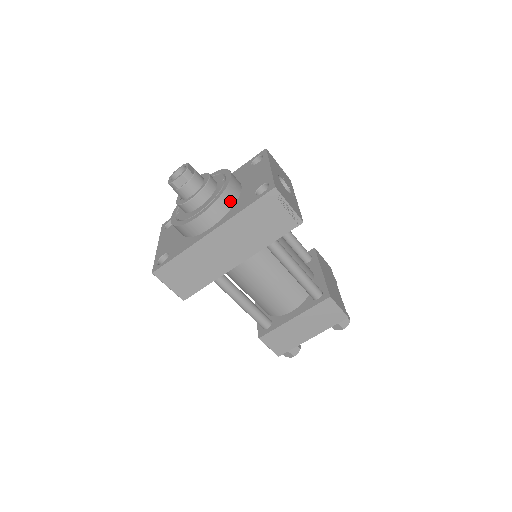
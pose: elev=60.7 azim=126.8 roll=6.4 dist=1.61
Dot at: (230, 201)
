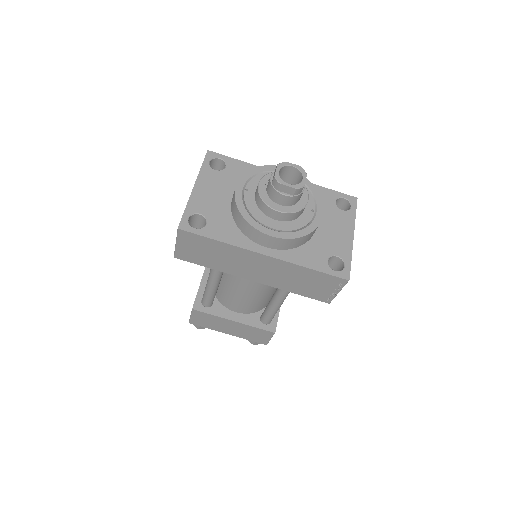
Dot at: (303, 242)
